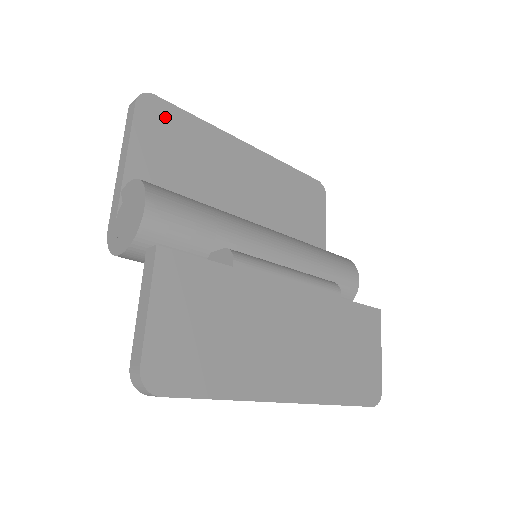
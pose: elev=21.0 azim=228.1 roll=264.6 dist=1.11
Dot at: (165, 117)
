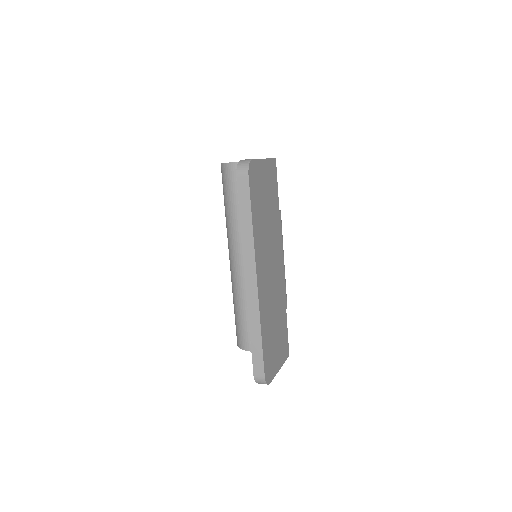
Dot at: occluded
